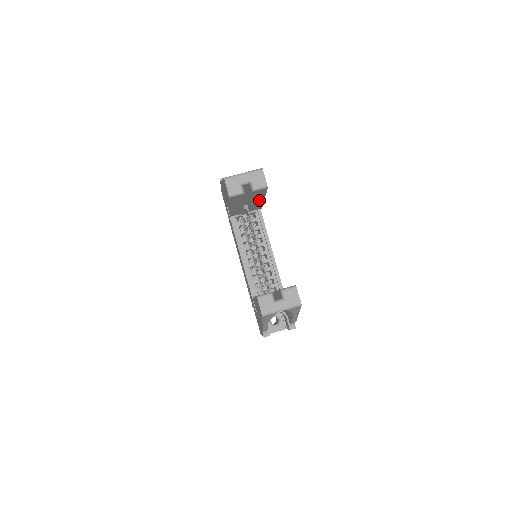
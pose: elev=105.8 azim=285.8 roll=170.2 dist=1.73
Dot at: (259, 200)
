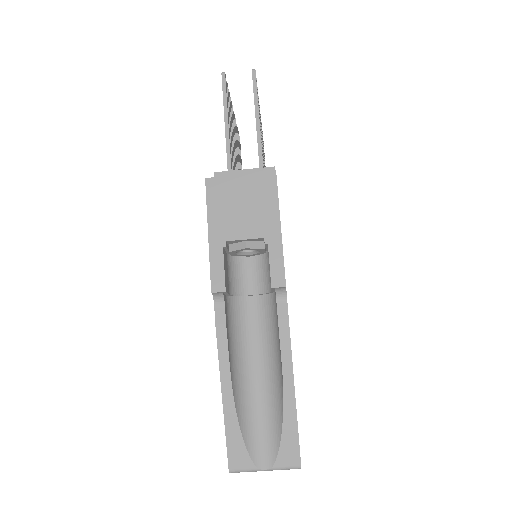
Dot at: occluded
